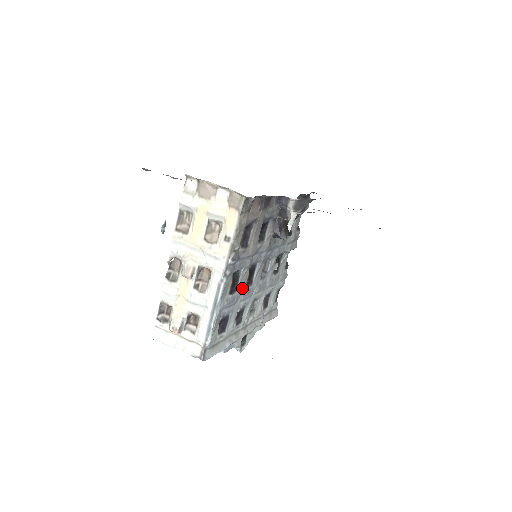
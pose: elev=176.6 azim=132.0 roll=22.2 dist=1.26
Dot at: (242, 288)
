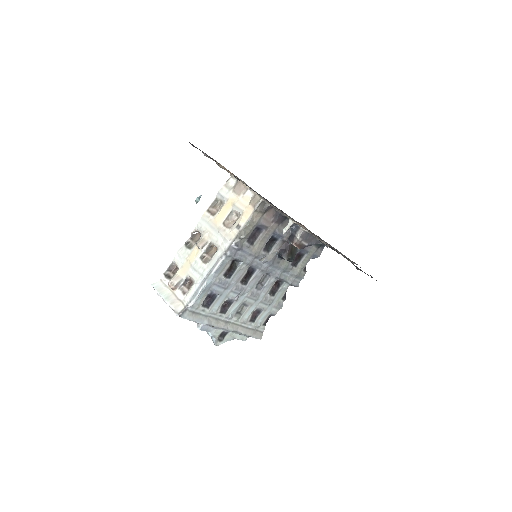
Dot at: (236, 280)
